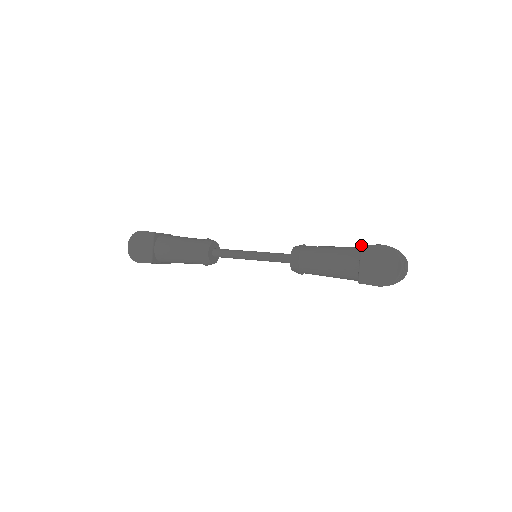
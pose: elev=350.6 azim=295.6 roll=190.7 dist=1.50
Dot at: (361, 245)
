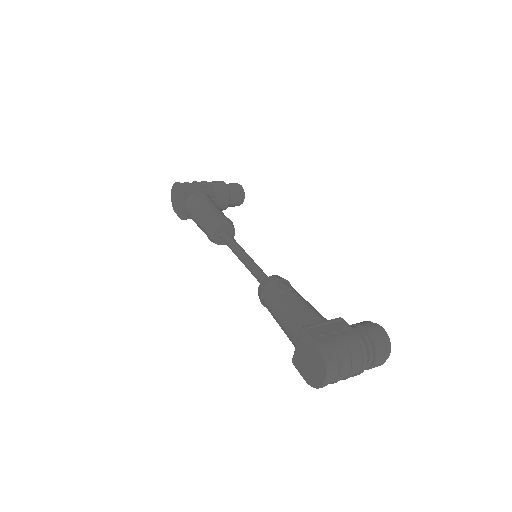
Dot at: (301, 328)
